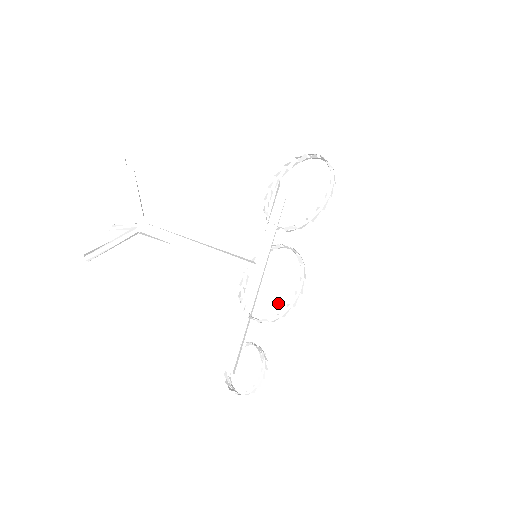
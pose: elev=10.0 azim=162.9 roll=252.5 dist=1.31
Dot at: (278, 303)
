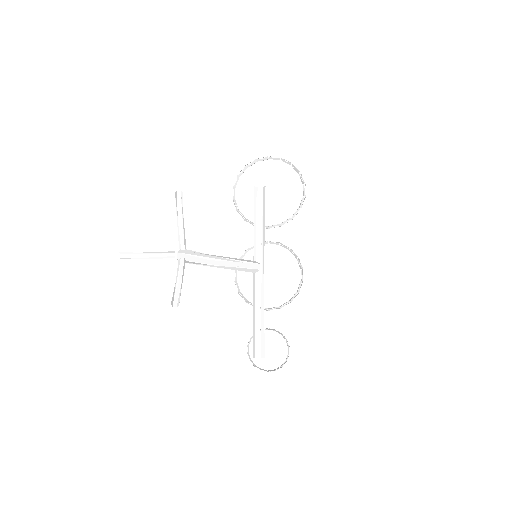
Dot at: (280, 291)
